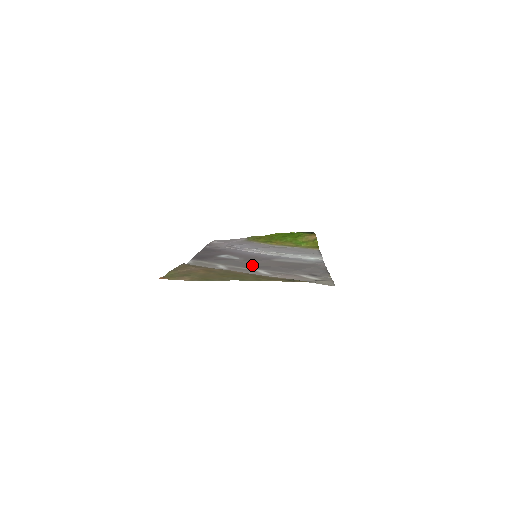
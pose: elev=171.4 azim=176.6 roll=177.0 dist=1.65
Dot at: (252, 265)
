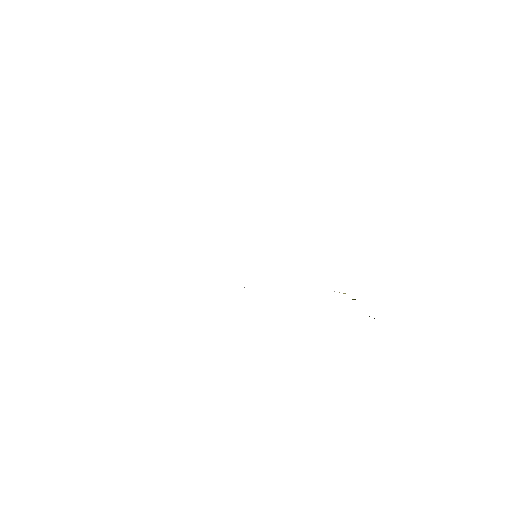
Dot at: occluded
